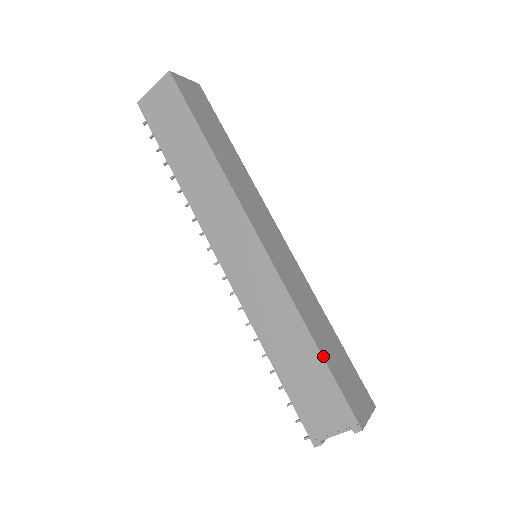
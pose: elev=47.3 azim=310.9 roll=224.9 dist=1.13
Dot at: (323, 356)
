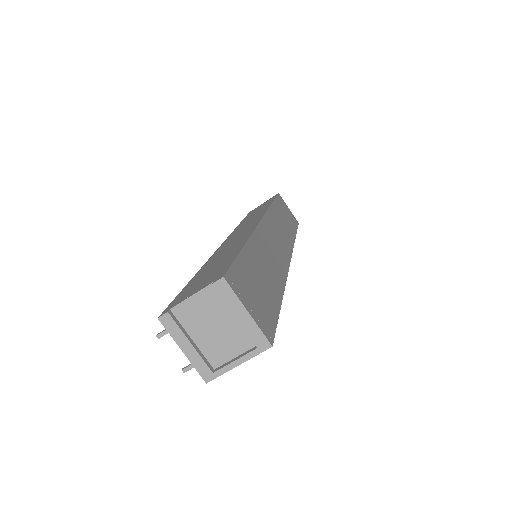
Dot at: (244, 249)
